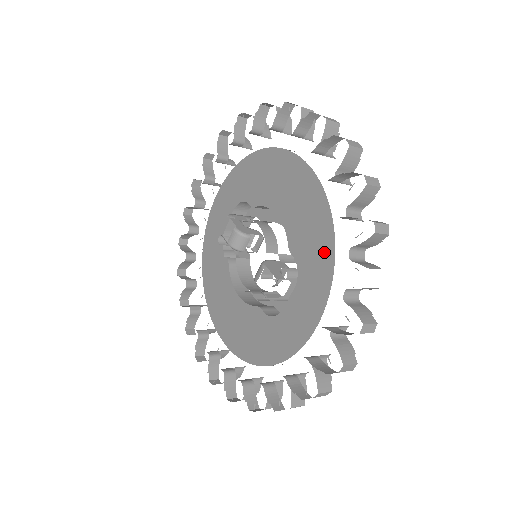
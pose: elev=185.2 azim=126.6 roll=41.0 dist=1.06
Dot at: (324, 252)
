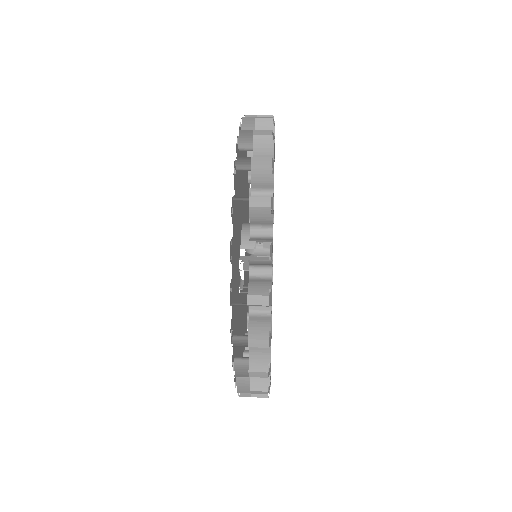
Dot at: occluded
